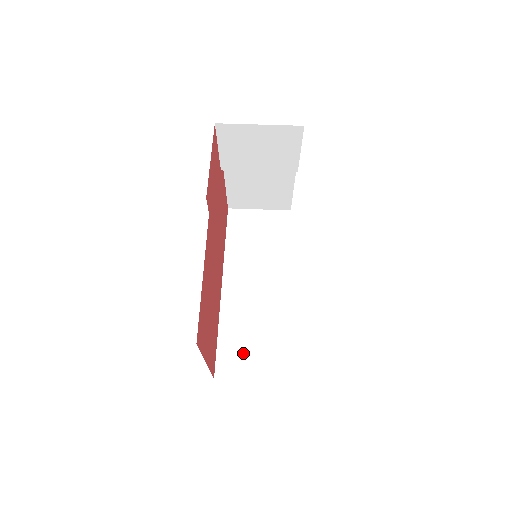
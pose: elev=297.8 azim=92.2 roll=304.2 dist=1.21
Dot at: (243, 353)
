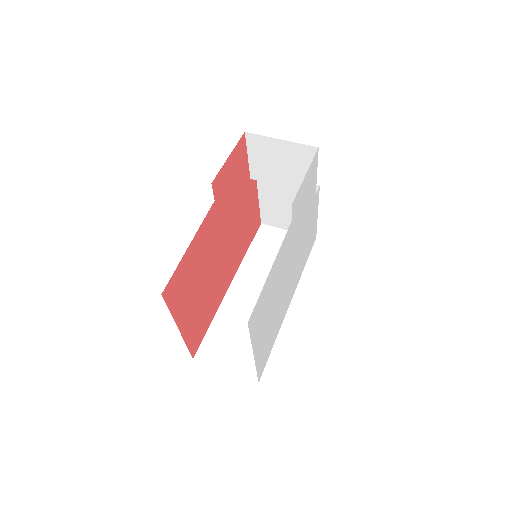
Dot at: (226, 345)
